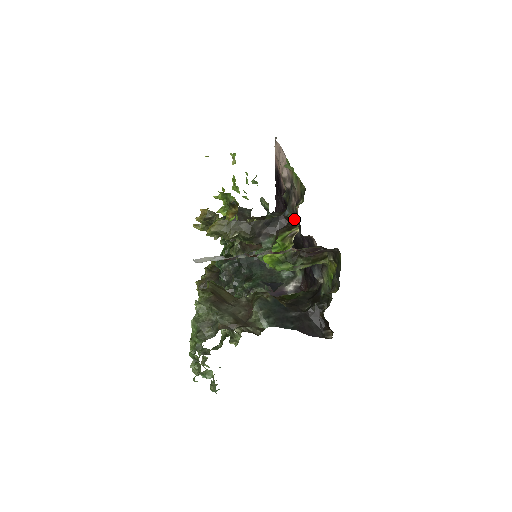
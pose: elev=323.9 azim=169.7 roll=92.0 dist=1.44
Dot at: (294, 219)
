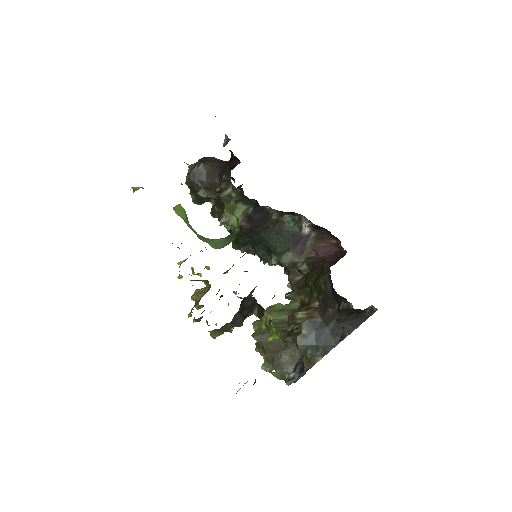
Dot at: (246, 197)
